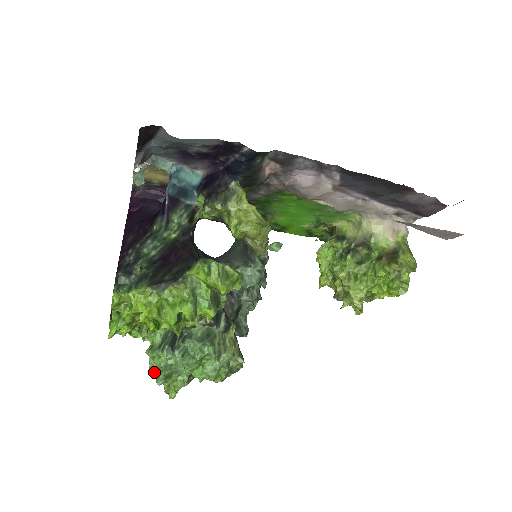
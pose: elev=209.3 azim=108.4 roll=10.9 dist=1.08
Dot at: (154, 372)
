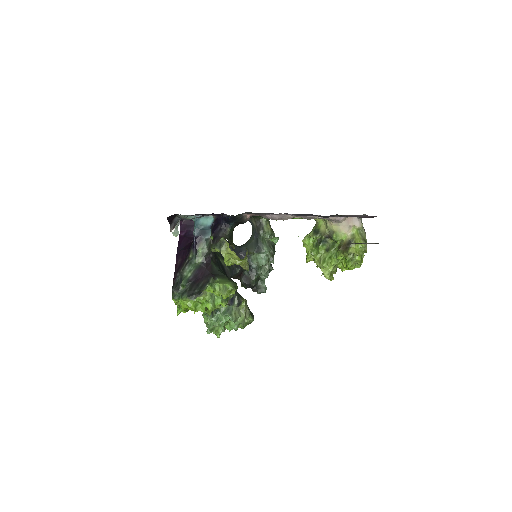
Dot at: (206, 326)
